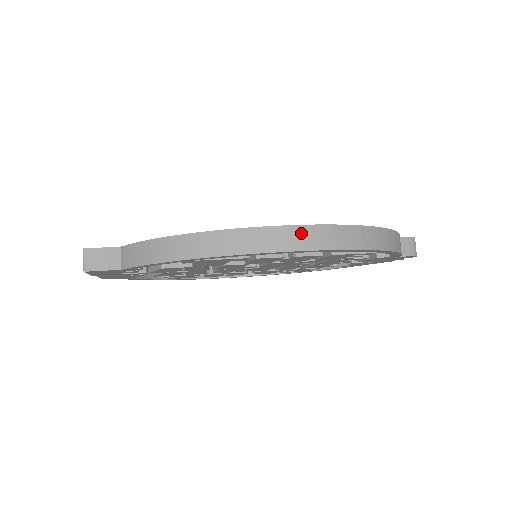
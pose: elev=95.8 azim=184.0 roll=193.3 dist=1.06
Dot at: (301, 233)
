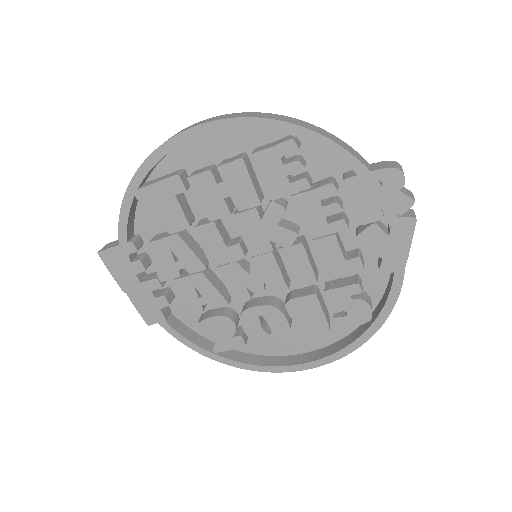
Dot at: (195, 124)
